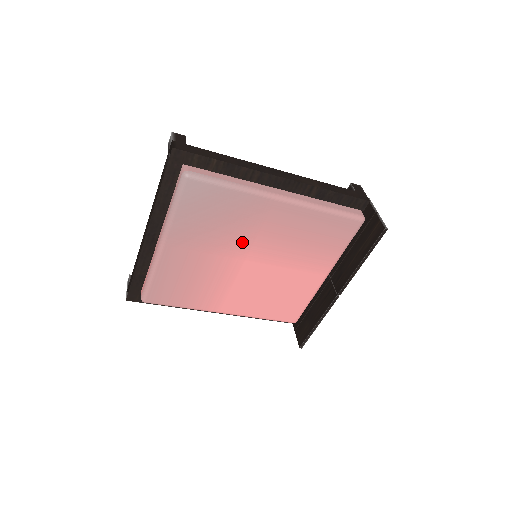
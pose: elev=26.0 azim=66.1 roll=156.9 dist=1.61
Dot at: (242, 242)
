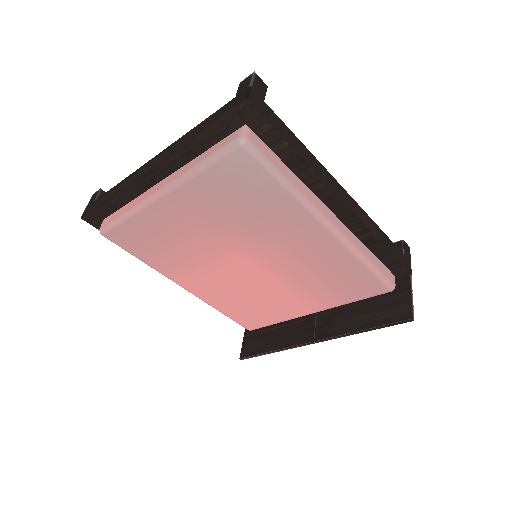
Dot at: (253, 241)
